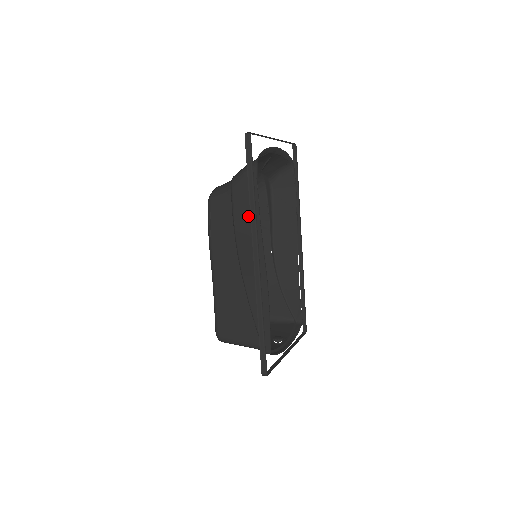
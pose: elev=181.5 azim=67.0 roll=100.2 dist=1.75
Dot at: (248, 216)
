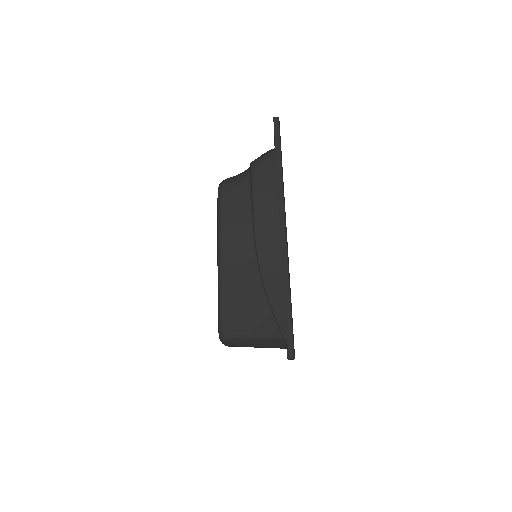
Dot at: (270, 194)
